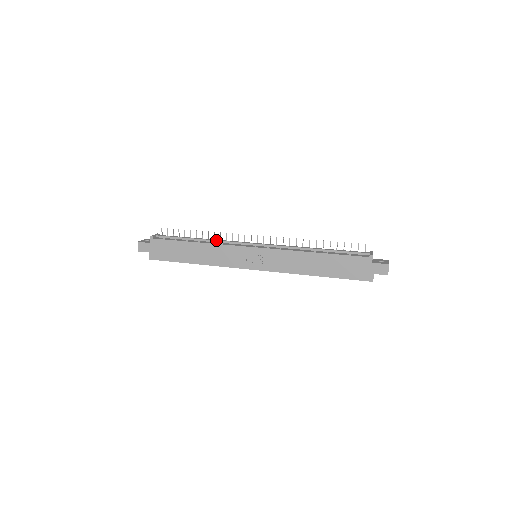
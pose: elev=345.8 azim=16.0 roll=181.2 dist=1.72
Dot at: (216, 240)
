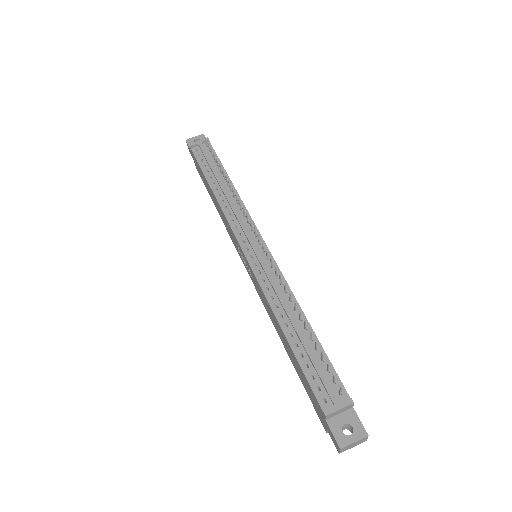
Dot at: (228, 201)
